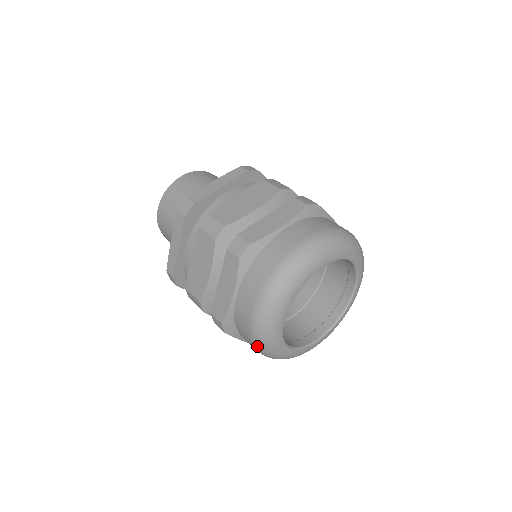
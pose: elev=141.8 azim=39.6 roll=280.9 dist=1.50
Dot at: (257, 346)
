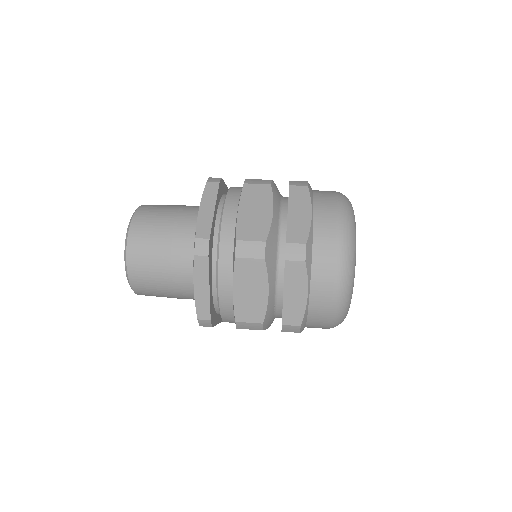
Dot at: (335, 323)
